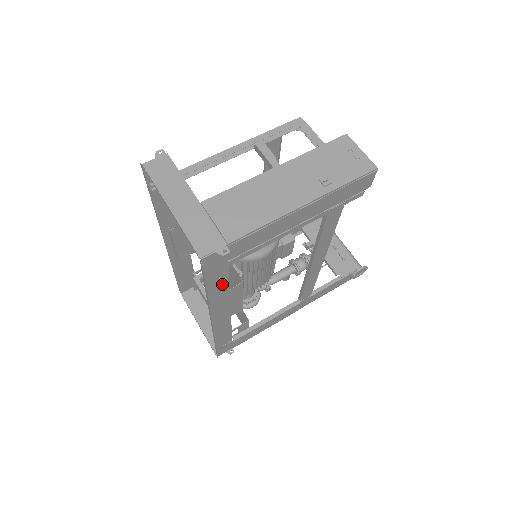
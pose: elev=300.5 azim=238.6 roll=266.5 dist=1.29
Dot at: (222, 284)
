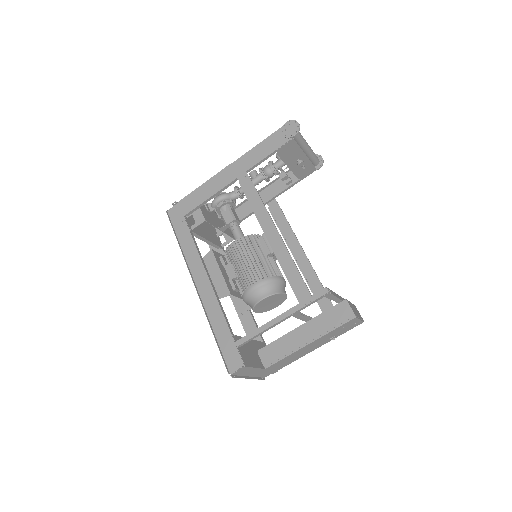
Dot at: occluded
